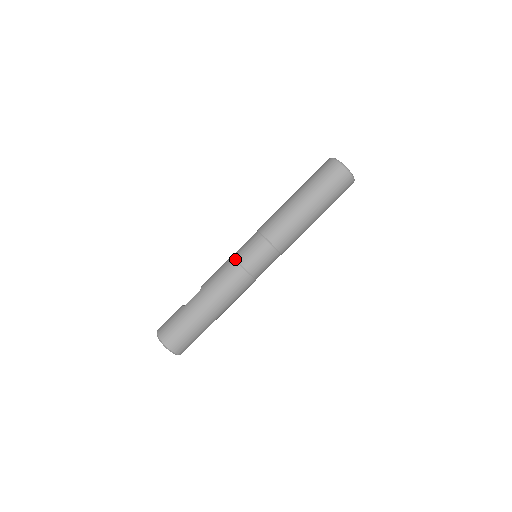
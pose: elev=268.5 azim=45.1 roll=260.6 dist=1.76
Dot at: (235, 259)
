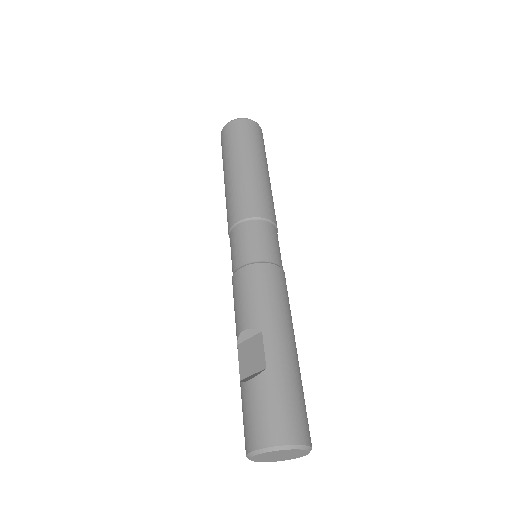
Dot at: (261, 262)
